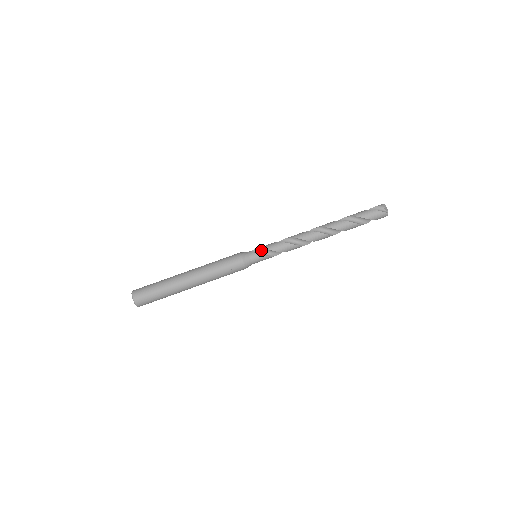
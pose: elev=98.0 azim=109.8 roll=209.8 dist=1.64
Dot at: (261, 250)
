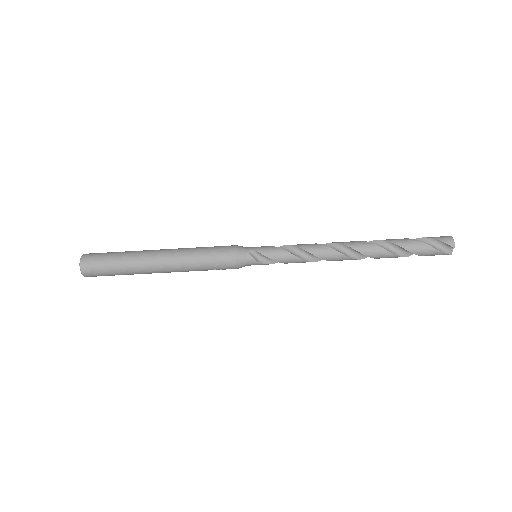
Dot at: (265, 256)
